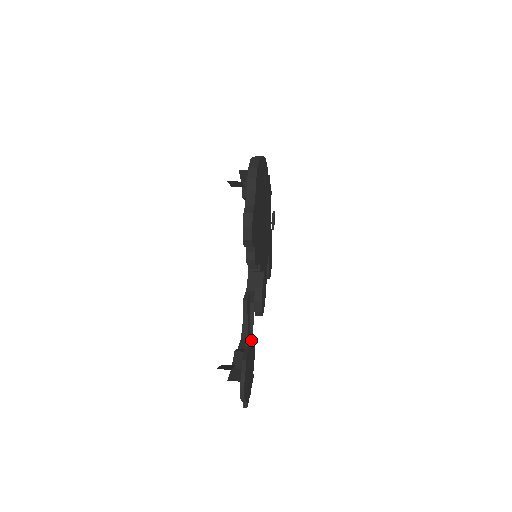
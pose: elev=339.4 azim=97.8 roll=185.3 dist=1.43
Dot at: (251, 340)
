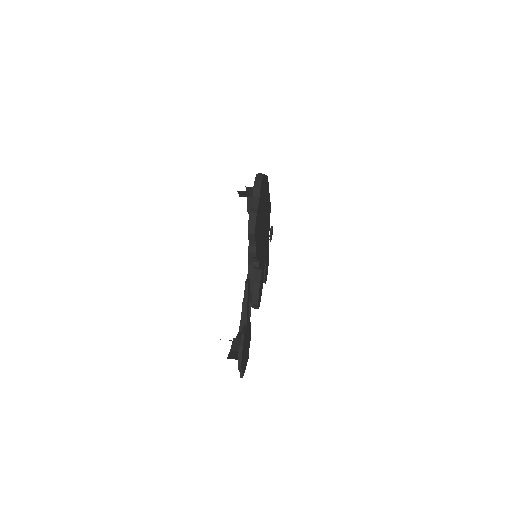
Dot at: (249, 322)
